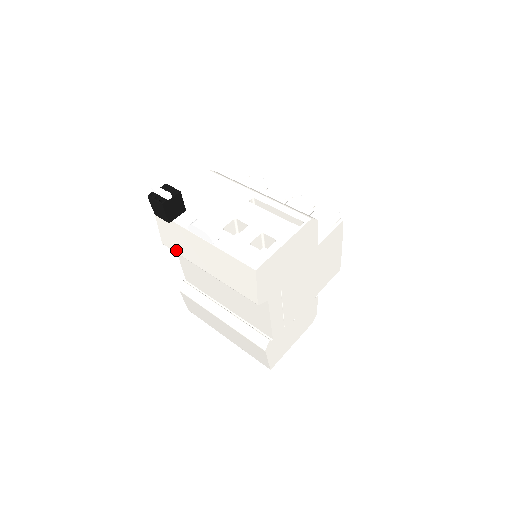
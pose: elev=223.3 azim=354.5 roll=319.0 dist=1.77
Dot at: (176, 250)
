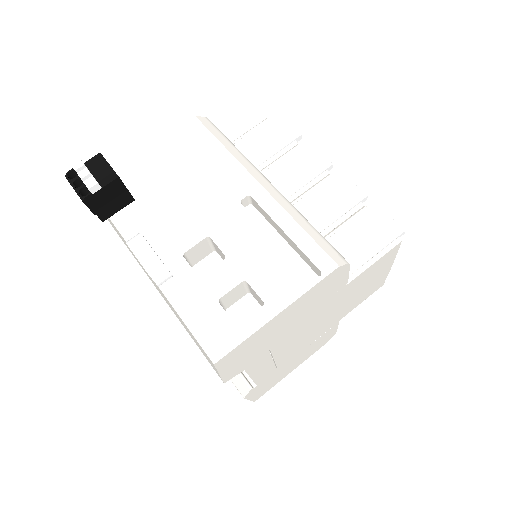
Dot at: occluded
